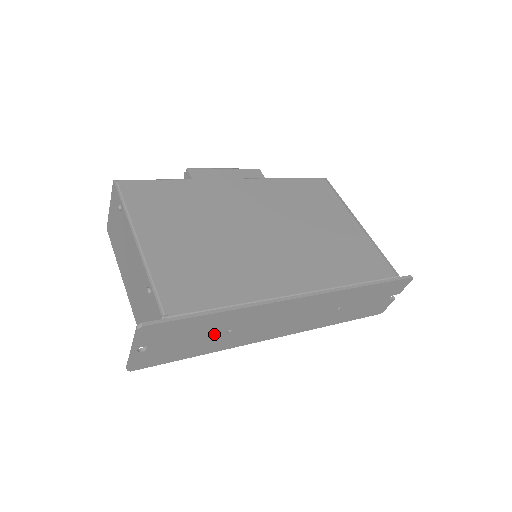
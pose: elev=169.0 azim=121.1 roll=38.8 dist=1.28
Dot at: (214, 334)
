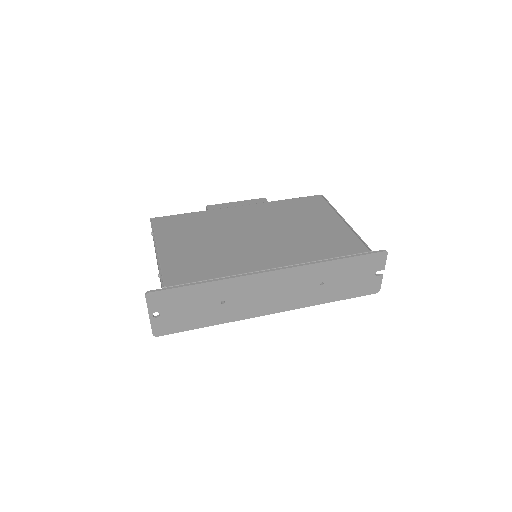
Dot at: (210, 305)
